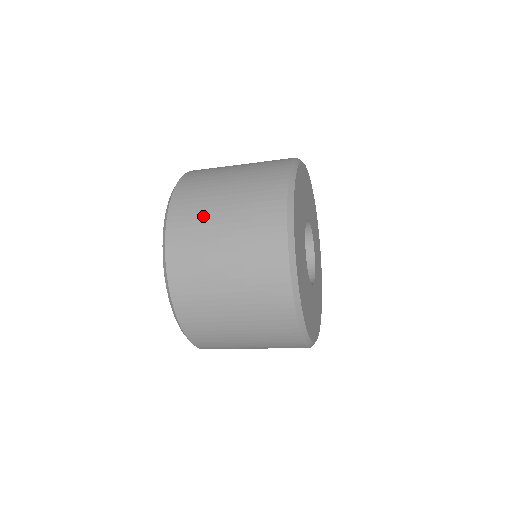
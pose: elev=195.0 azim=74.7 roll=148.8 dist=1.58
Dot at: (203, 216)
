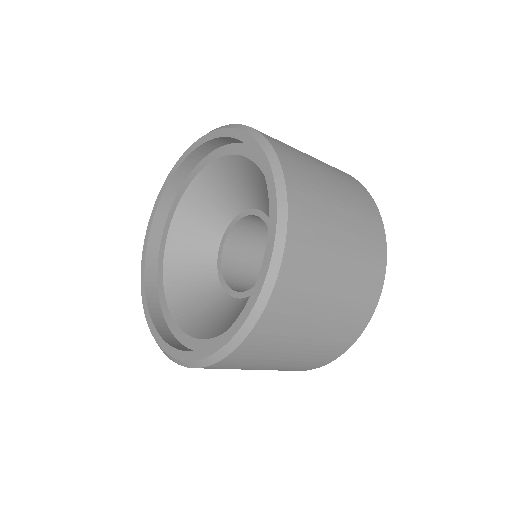
Dot at: (300, 320)
